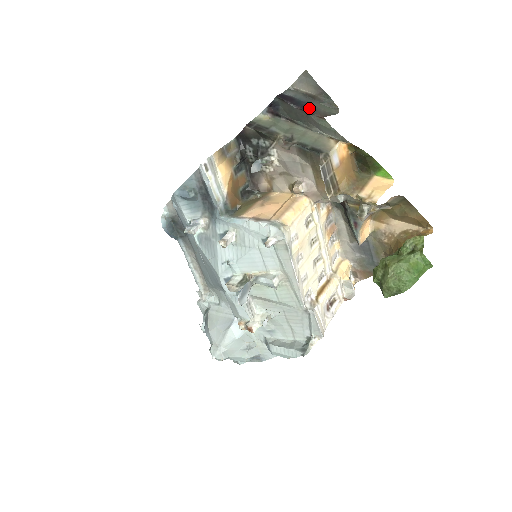
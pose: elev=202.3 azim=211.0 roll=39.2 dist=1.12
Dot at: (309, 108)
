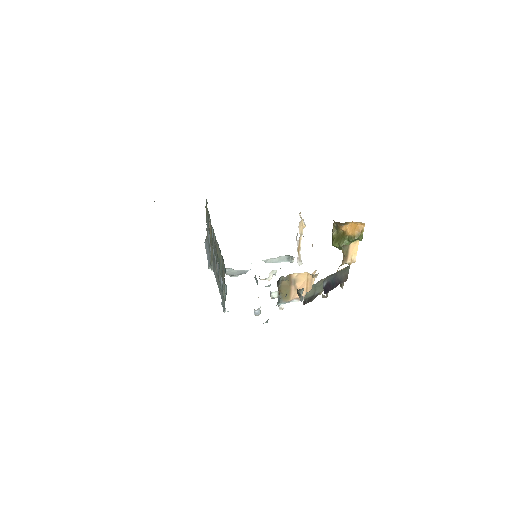
Dot at: (339, 282)
